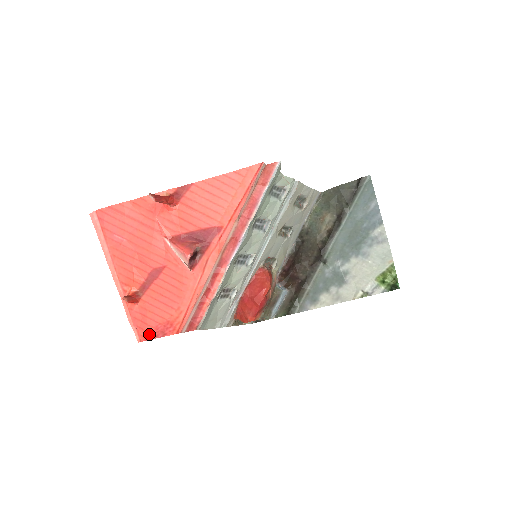
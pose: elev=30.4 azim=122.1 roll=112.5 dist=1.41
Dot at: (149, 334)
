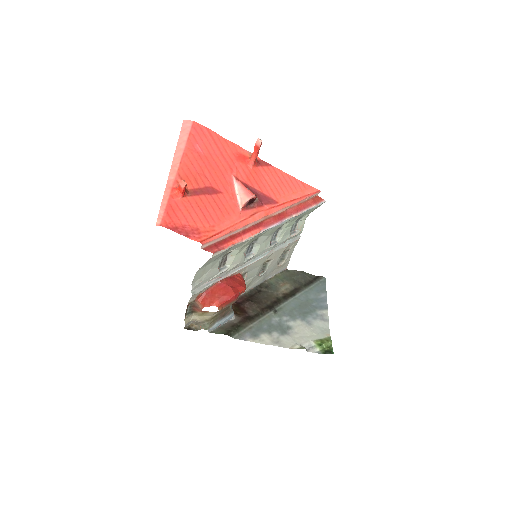
Dot at: (174, 225)
